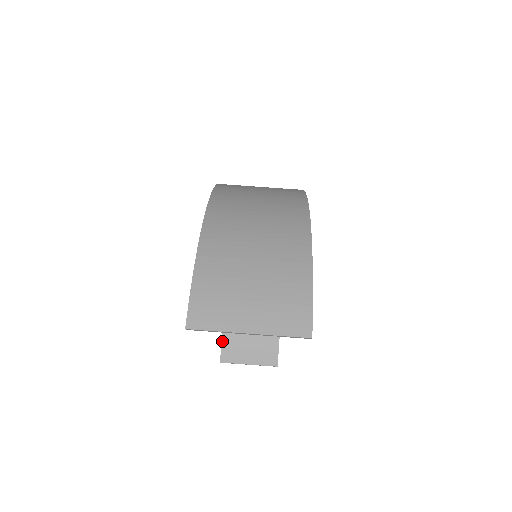
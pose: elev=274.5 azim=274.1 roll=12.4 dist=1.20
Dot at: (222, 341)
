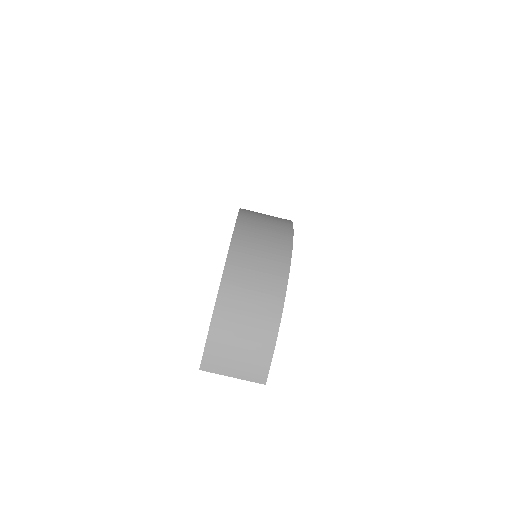
Dot at: occluded
